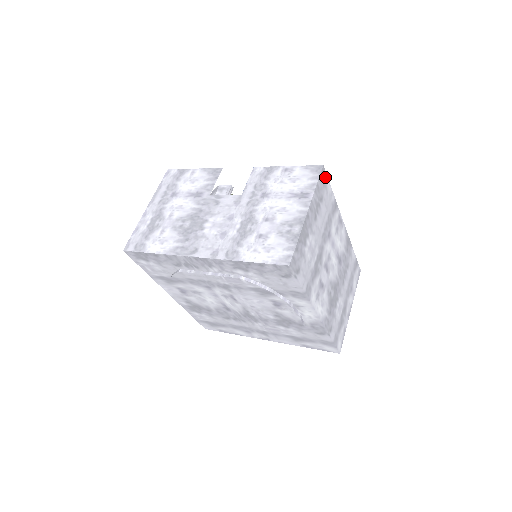
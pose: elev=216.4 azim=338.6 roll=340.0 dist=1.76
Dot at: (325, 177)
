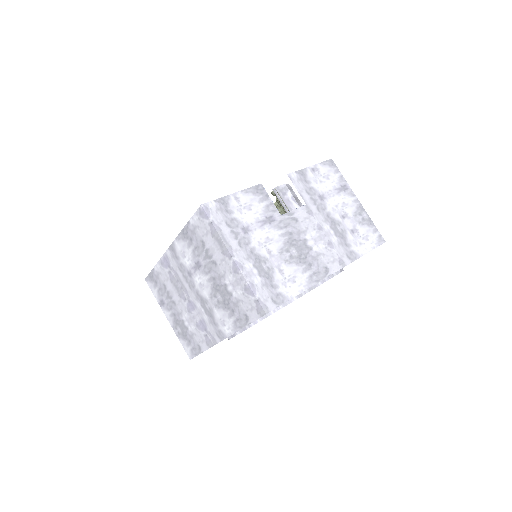
Dot at: occluded
